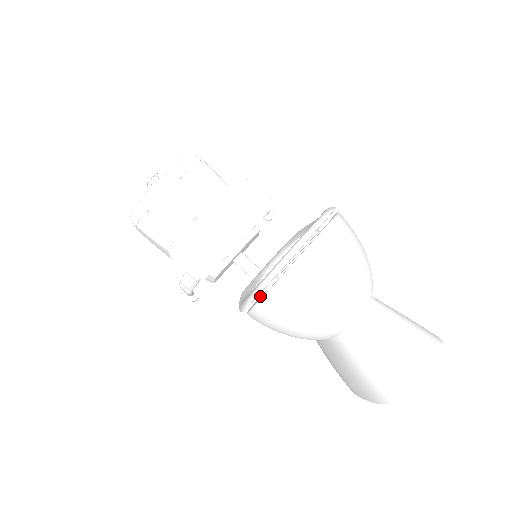
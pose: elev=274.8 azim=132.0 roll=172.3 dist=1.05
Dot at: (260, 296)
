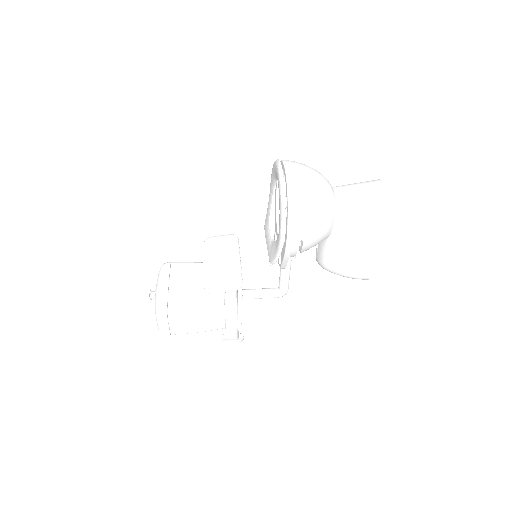
Dot at: (281, 255)
